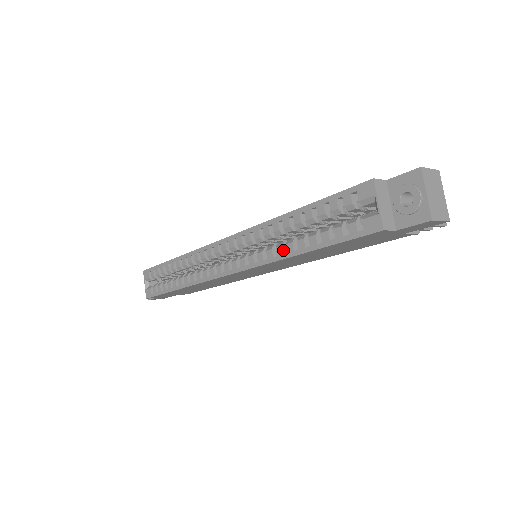
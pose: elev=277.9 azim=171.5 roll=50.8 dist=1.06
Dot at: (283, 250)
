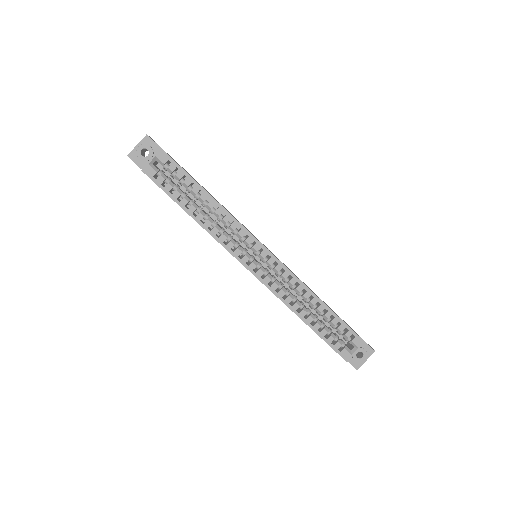
Dot at: occluded
